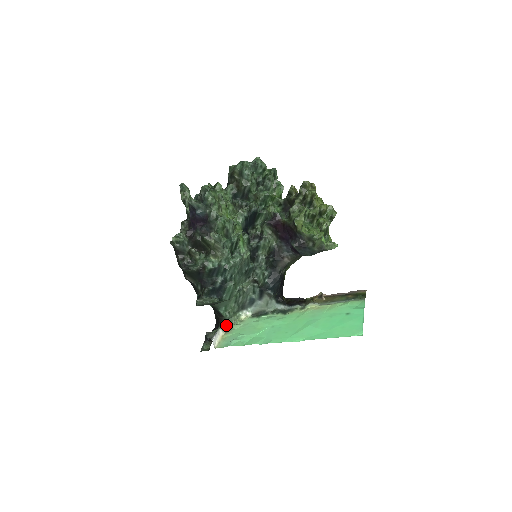
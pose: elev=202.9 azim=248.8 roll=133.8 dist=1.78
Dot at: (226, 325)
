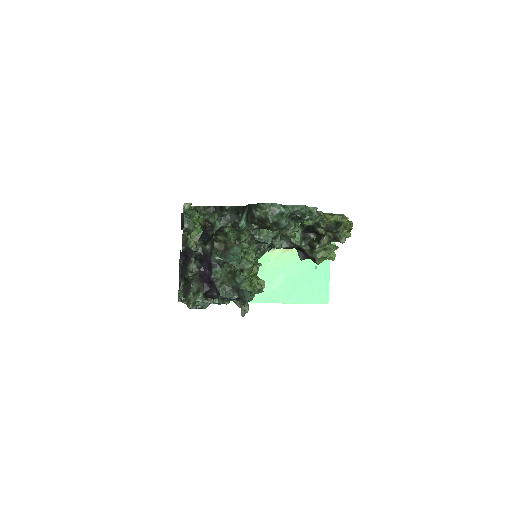
Dot at: occluded
